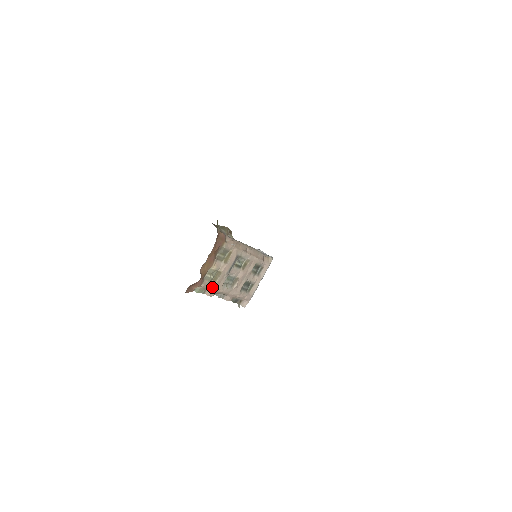
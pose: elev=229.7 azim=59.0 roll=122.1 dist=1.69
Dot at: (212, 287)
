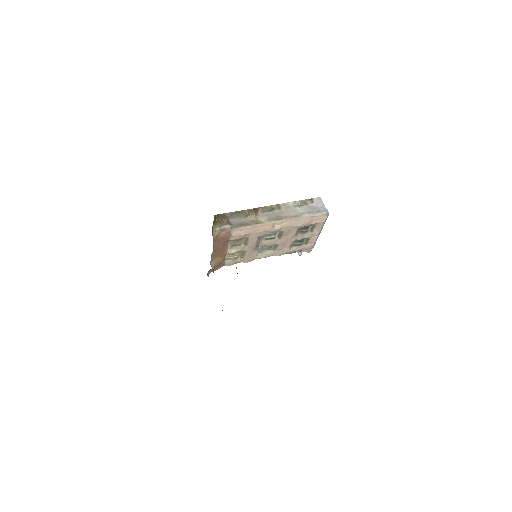
Dot at: (243, 260)
